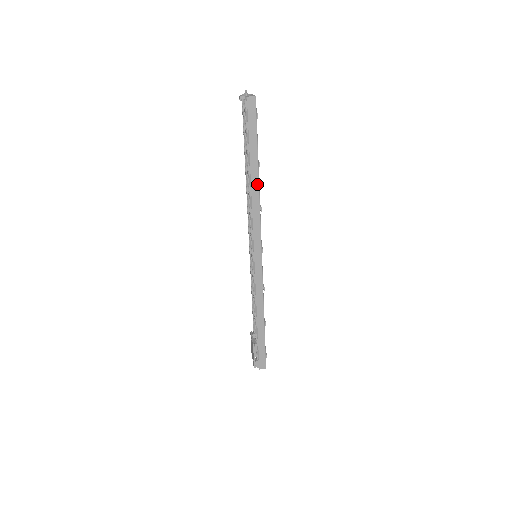
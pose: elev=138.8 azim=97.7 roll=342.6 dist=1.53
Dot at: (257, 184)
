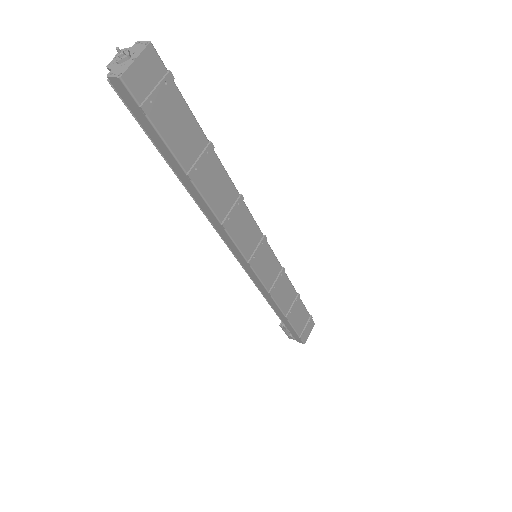
Dot at: (201, 198)
